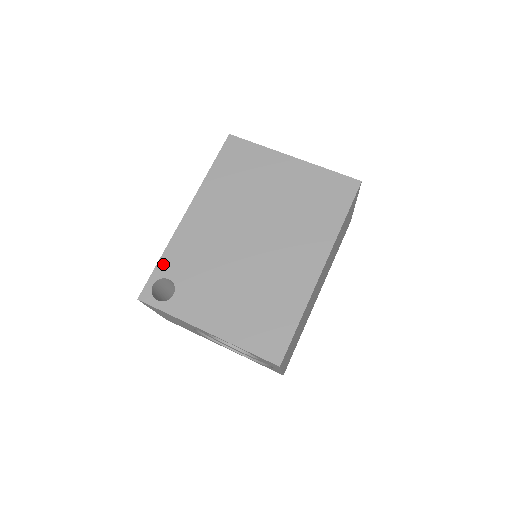
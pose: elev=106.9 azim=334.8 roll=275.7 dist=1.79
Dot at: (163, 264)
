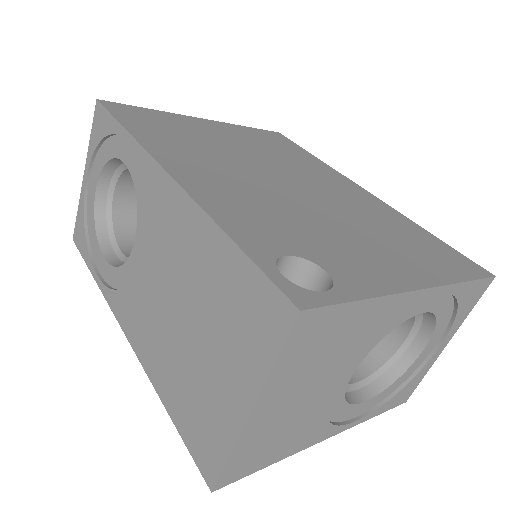
Dot at: (246, 240)
